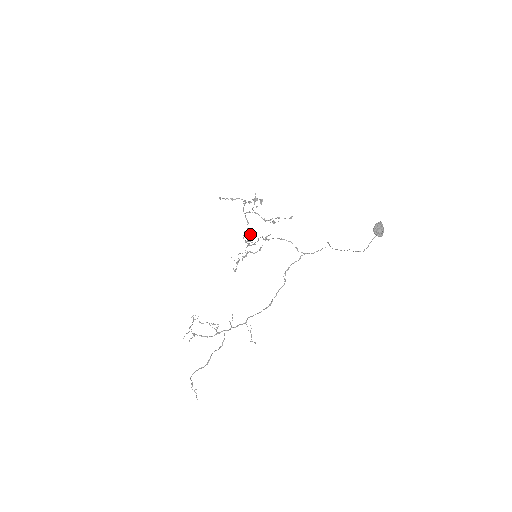
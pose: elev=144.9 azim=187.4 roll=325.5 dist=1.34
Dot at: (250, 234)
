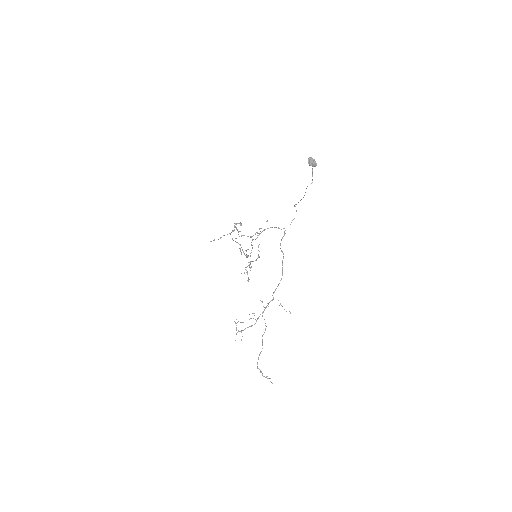
Dot at: (245, 250)
